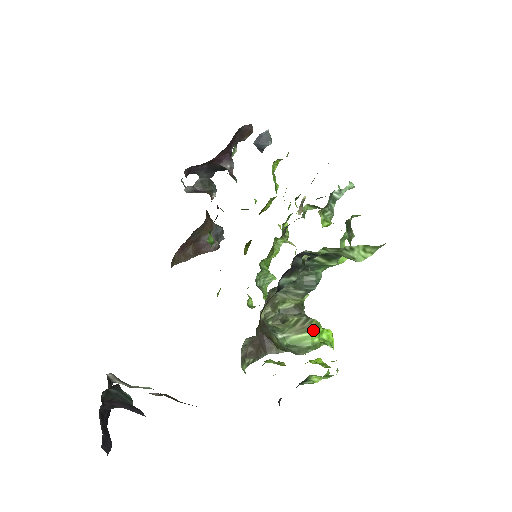
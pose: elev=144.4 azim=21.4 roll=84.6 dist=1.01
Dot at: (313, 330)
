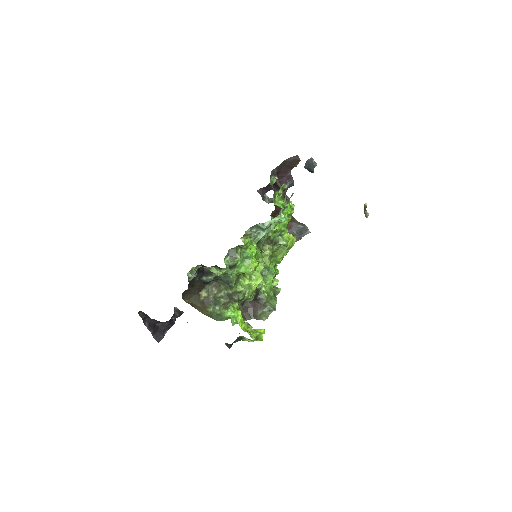
Dot at: (226, 309)
